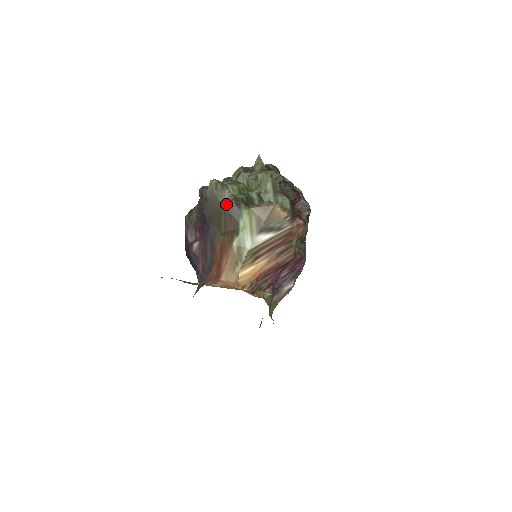
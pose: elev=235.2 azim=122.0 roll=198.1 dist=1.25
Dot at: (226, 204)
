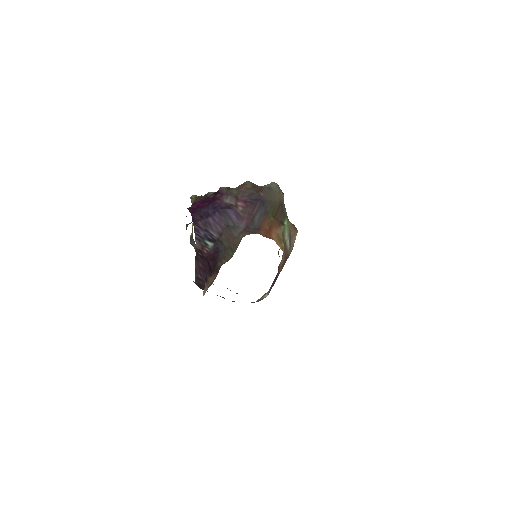
Dot at: (281, 202)
